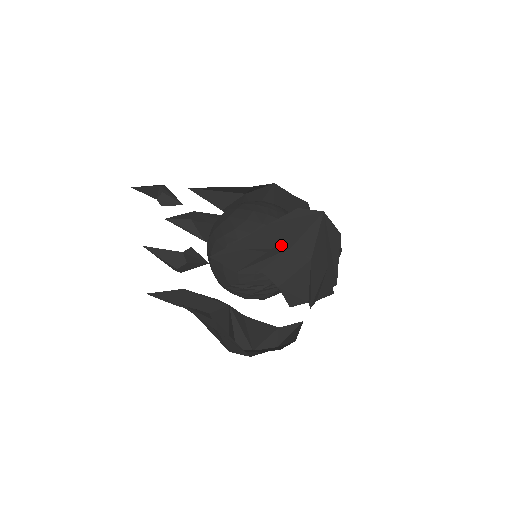
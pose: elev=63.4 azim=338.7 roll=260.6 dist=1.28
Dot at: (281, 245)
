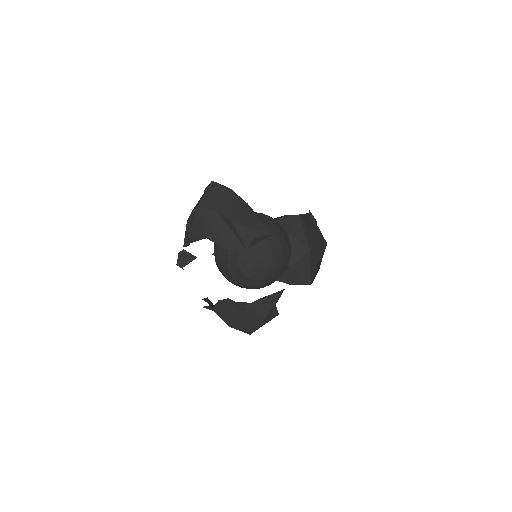
Dot at: occluded
